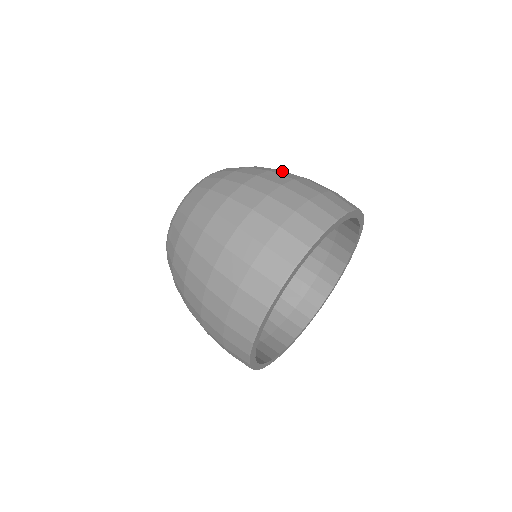
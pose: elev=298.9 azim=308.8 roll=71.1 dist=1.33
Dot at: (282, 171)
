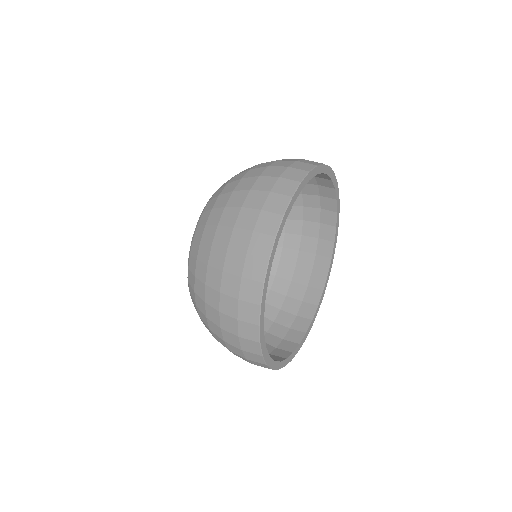
Dot at: occluded
